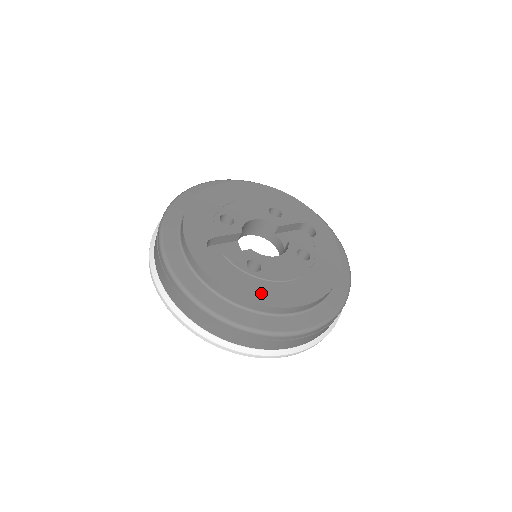
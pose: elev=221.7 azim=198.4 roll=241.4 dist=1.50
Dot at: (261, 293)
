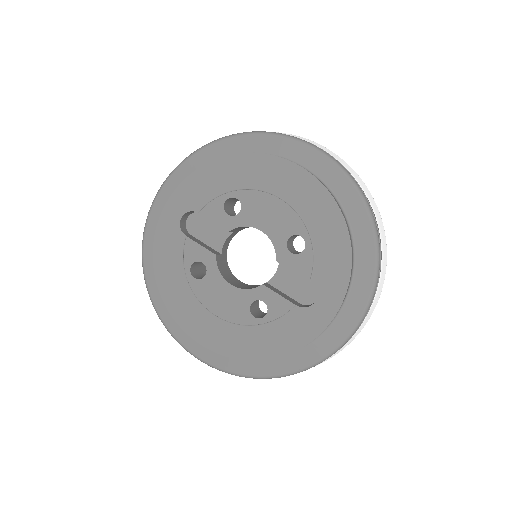
Dot at: (175, 295)
